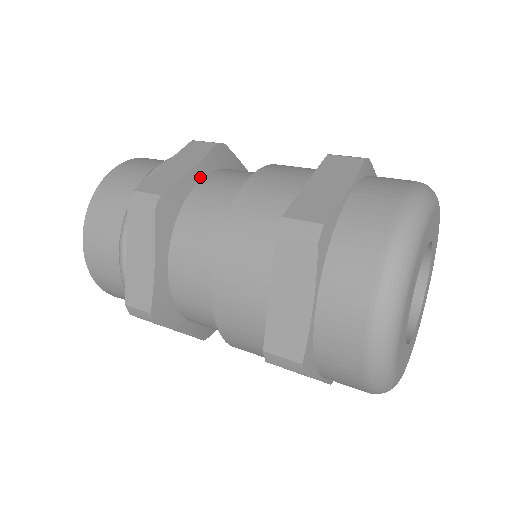
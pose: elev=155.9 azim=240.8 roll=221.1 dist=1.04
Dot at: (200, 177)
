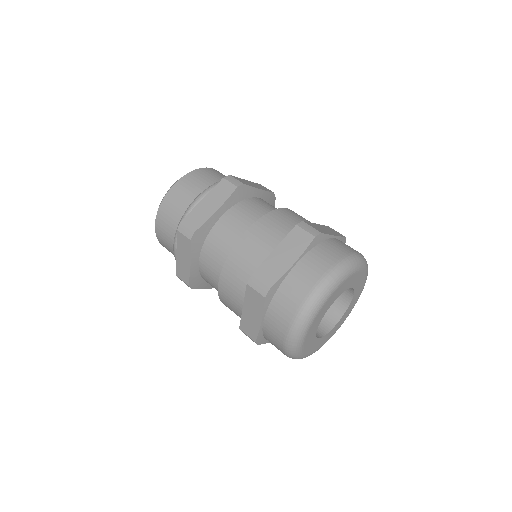
Dot at: (222, 213)
